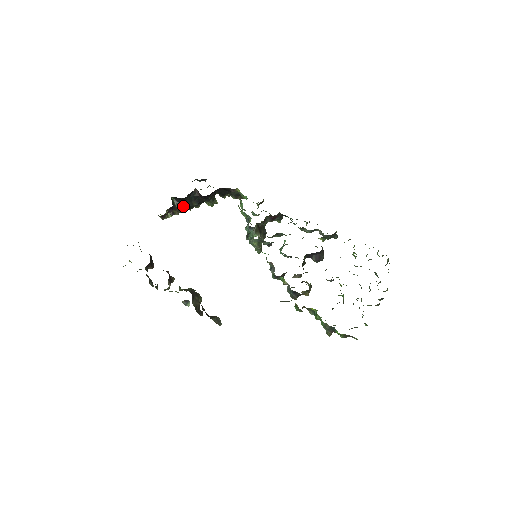
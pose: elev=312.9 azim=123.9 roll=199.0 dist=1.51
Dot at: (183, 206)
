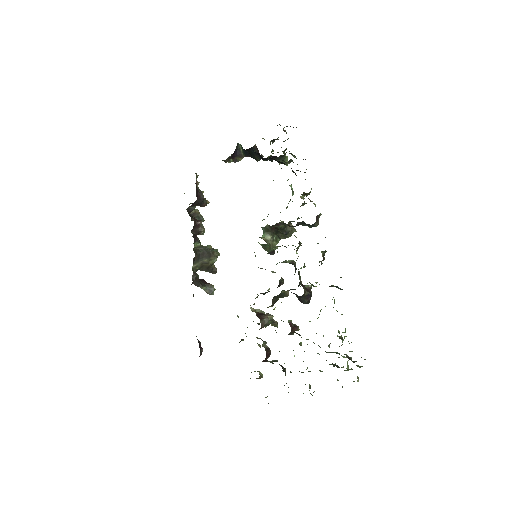
Dot at: (249, 155)
